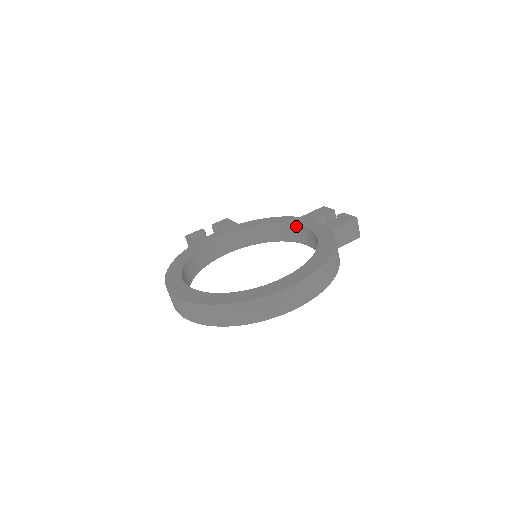
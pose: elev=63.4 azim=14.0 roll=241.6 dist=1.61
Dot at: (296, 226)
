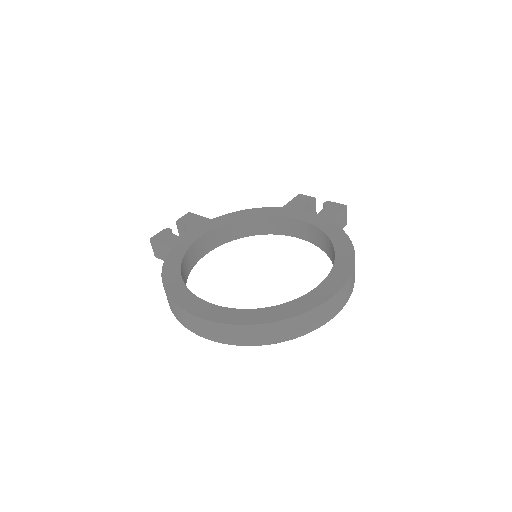
Dot at: (284, 218)
